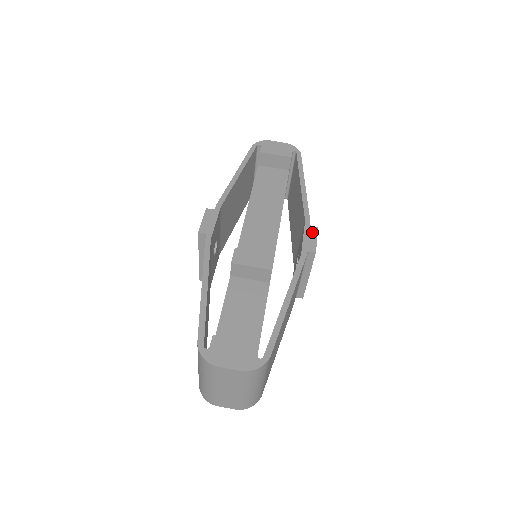
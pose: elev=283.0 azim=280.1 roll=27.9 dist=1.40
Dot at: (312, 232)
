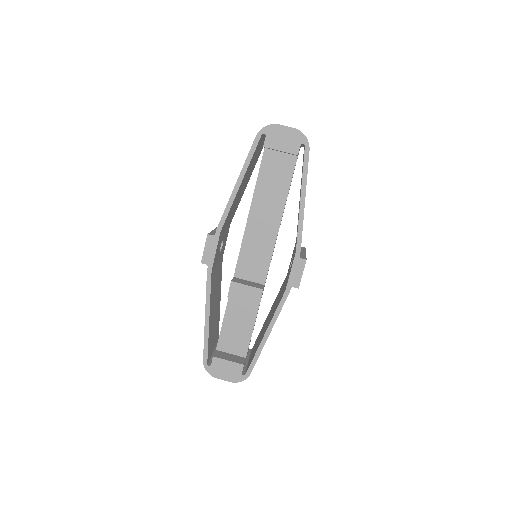
Dot at: (300, 266)
